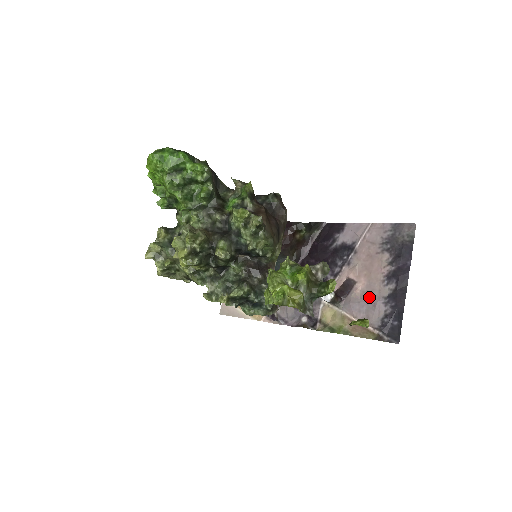
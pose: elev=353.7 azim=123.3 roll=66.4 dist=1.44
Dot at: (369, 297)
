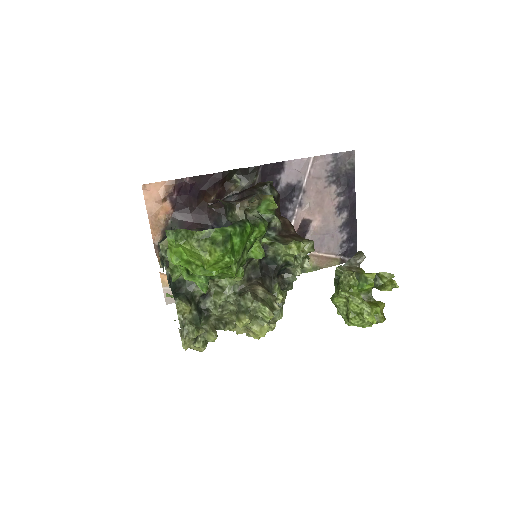
Dot at: (327, 231)
